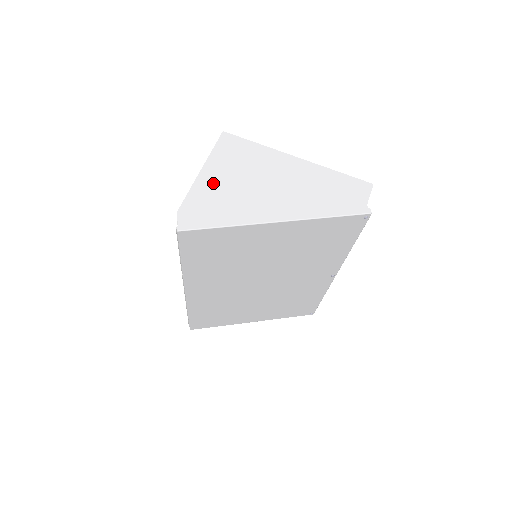
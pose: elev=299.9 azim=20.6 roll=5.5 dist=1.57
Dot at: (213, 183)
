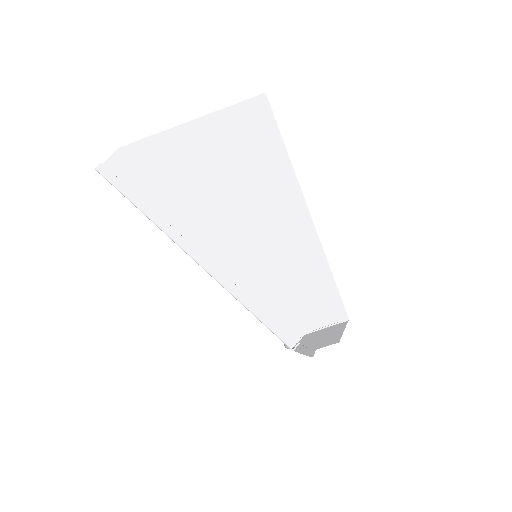
Dot at: (182, 147)
